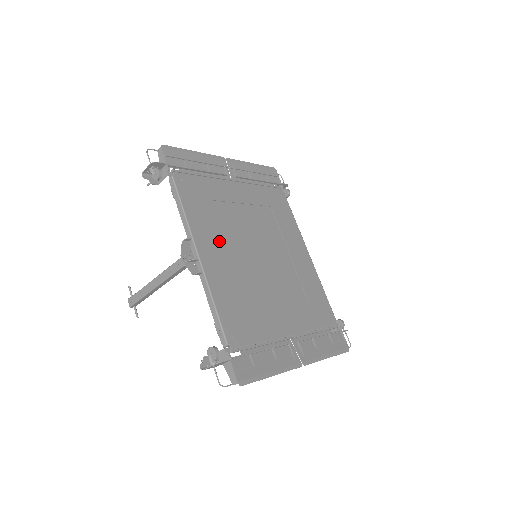
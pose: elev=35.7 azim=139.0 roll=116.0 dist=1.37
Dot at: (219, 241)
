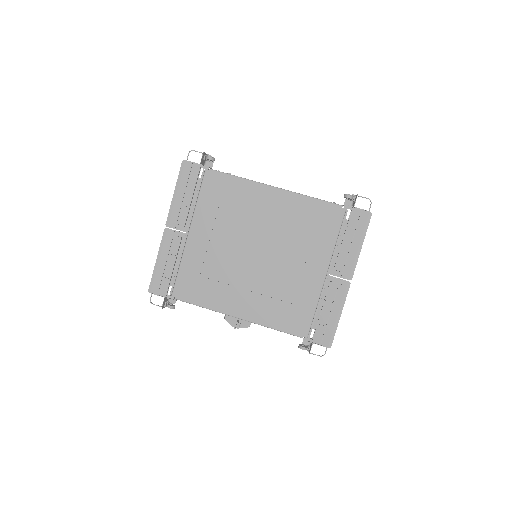
Dot at: (234, 291)
